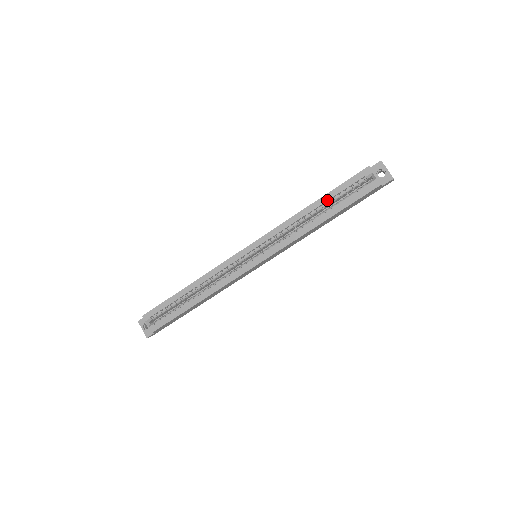
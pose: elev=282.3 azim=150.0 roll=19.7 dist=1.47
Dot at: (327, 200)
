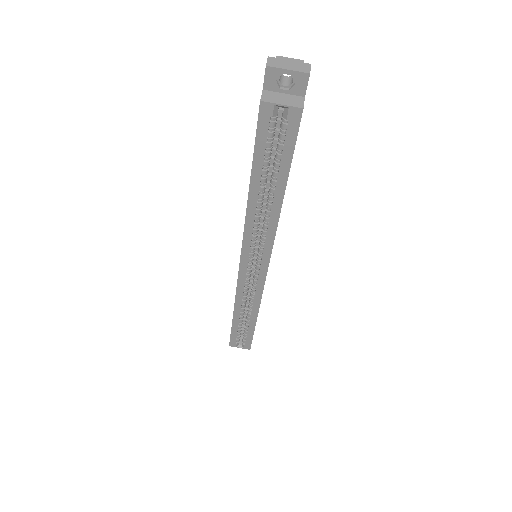
Dot at: (260, 177)
